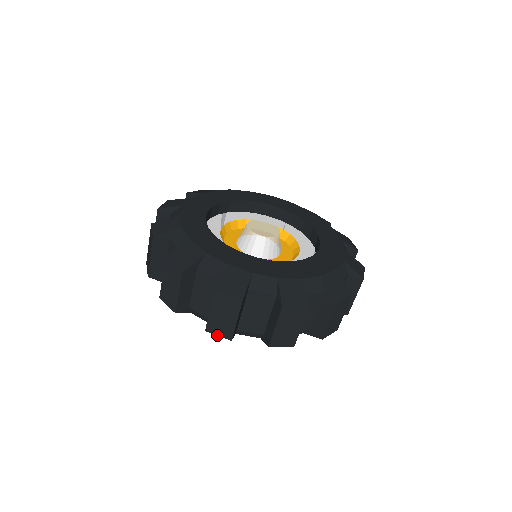
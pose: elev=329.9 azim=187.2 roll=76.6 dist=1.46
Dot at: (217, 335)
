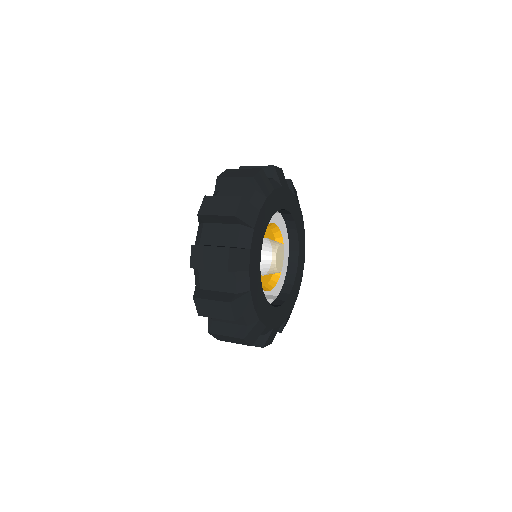
Dot at: (213, 336)
